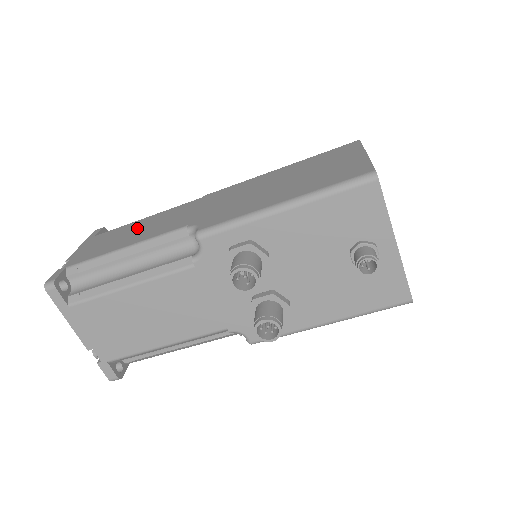
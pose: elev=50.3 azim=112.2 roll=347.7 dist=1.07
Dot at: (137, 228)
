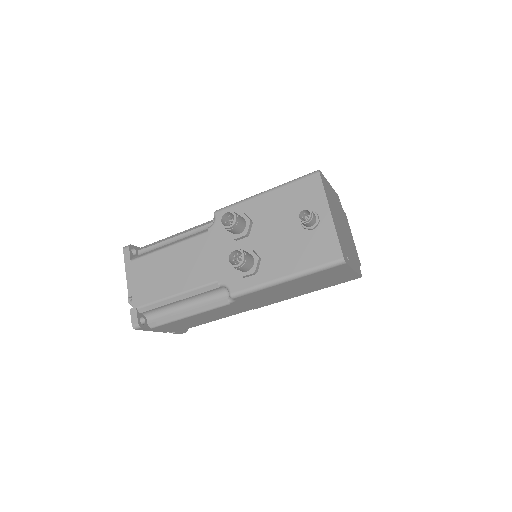
Dot at: occluded
